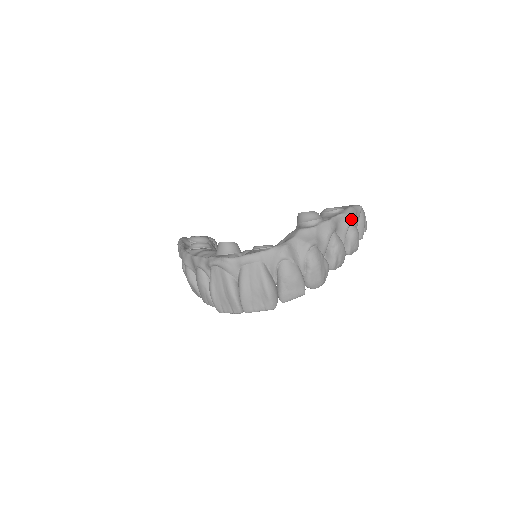
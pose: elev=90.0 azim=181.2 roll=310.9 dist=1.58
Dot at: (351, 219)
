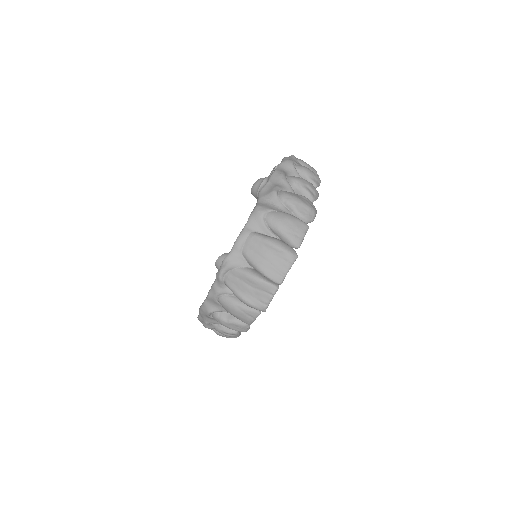
Dot at: (291, 162)
